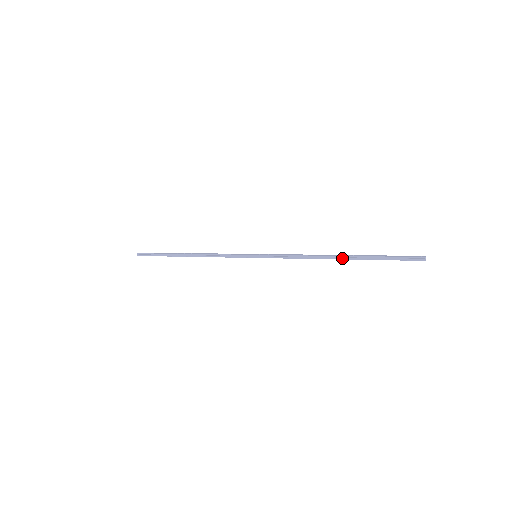
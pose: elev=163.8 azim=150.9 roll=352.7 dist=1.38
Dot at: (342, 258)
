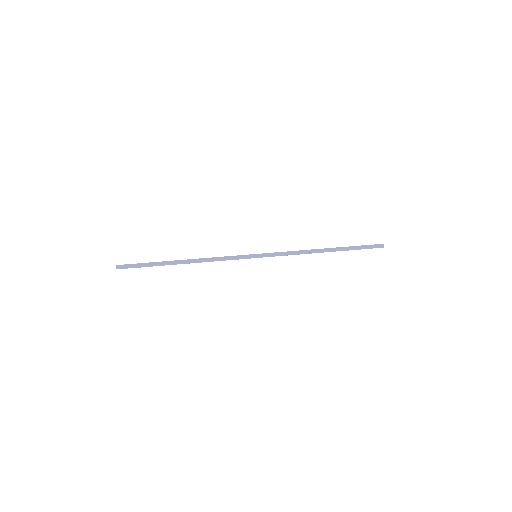
Dot at: (329, 251)
